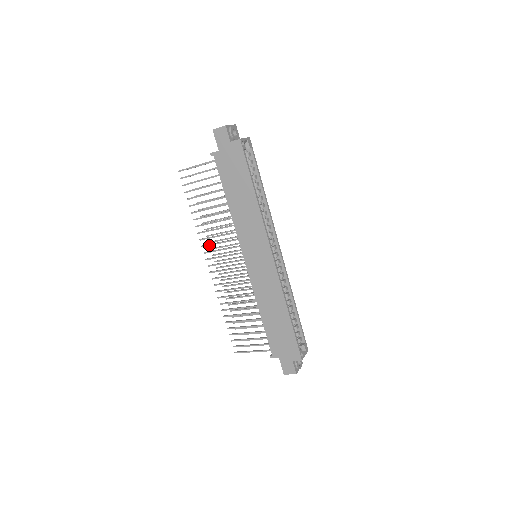
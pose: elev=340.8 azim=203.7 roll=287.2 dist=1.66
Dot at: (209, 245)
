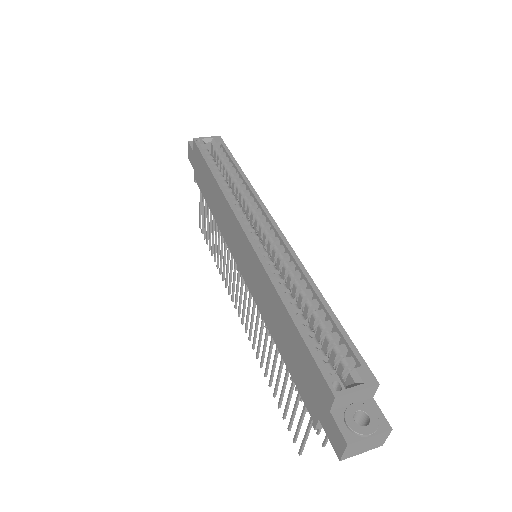
Dot at: (229, 285)
